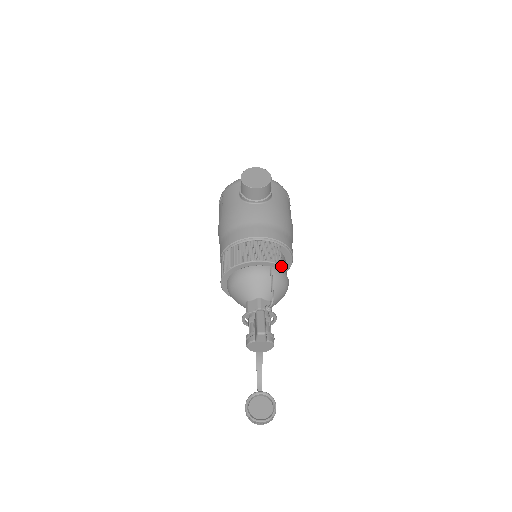
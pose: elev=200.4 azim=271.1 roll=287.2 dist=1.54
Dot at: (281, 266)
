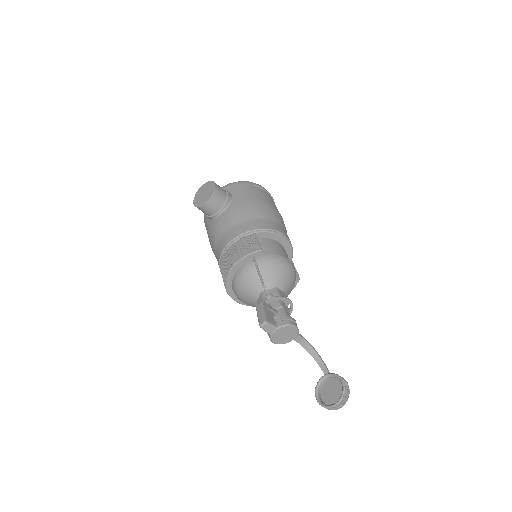
Dot at: (261, 251)
